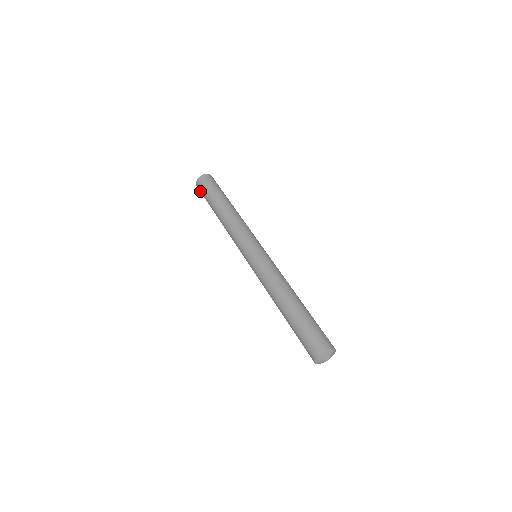
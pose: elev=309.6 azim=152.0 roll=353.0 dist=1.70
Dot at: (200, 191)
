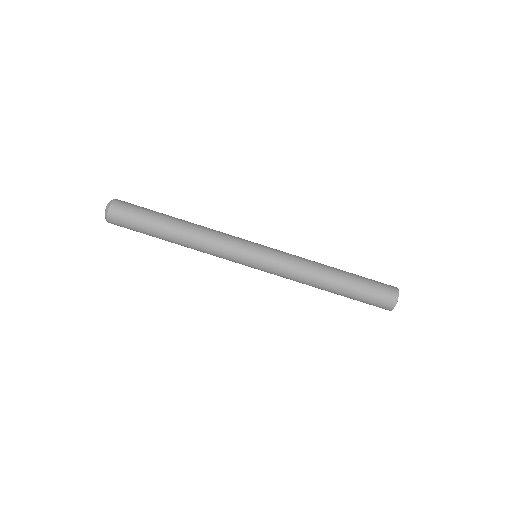
Dot at: (120, 226)
